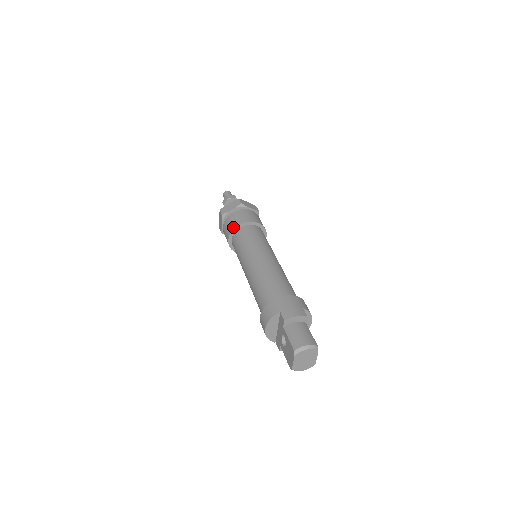
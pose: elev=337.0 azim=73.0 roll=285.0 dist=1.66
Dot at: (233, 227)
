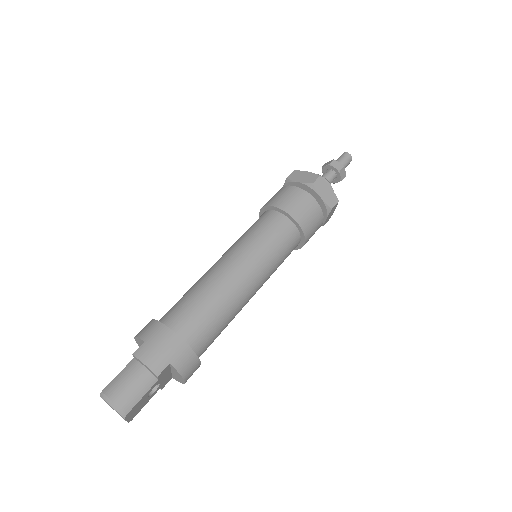
Dot at: (270, 203)
